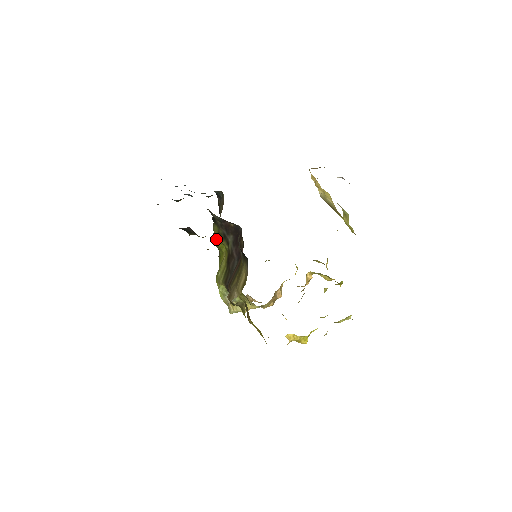
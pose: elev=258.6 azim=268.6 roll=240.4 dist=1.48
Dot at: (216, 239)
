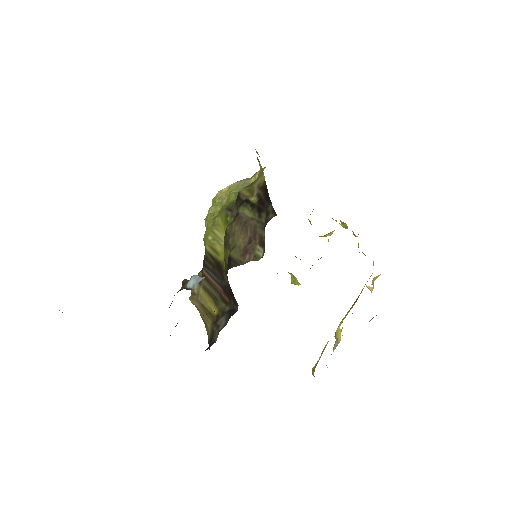
Dot at: (224, 247)
